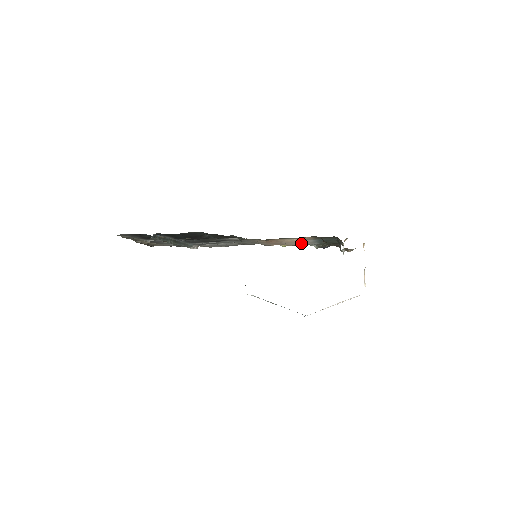
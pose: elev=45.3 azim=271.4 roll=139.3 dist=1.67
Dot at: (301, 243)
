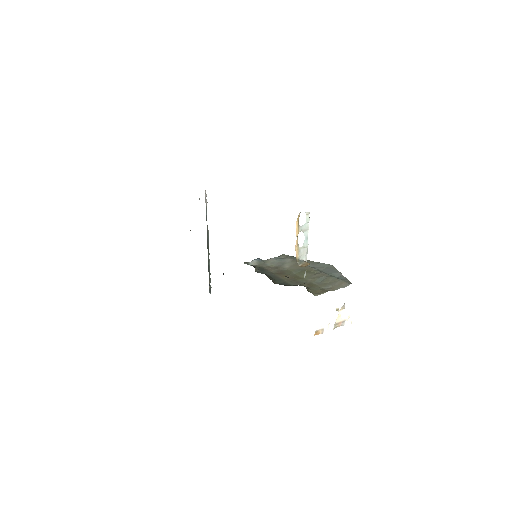
Dot at: occluded
